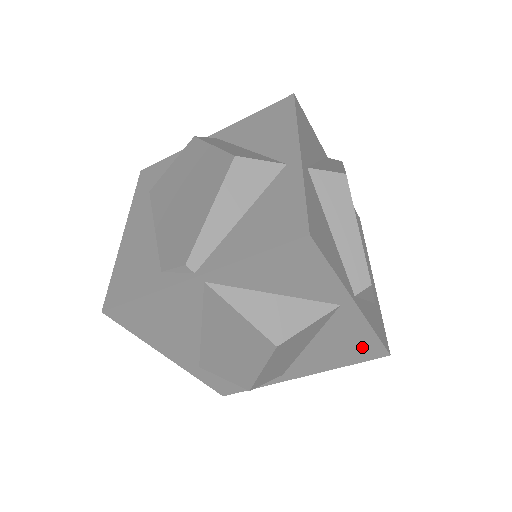
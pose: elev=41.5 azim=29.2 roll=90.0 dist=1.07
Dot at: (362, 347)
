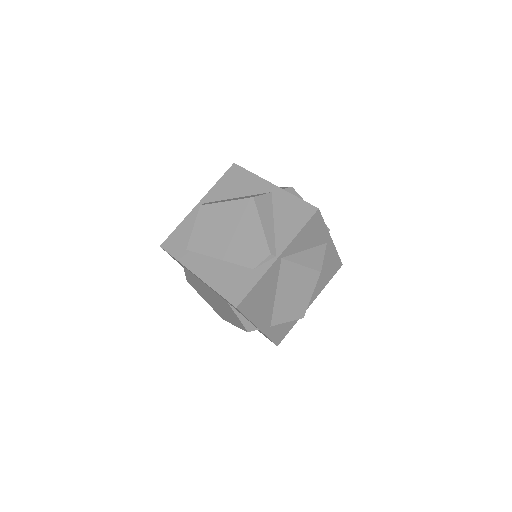
Dot at: (333, 266)
